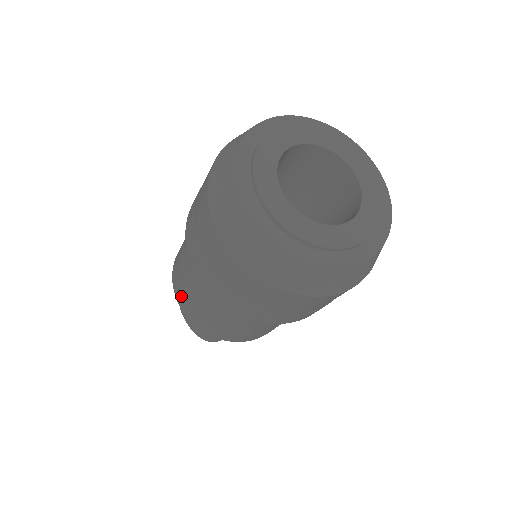
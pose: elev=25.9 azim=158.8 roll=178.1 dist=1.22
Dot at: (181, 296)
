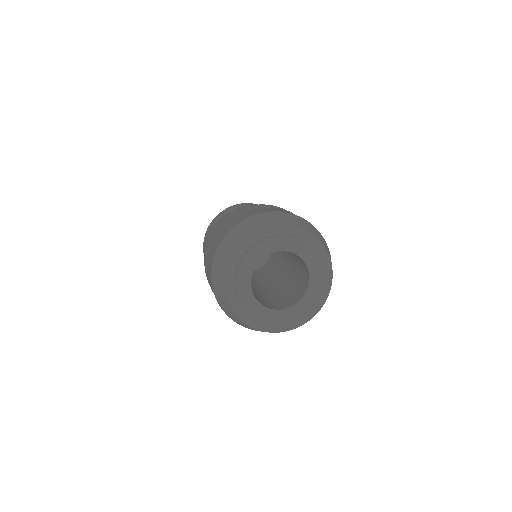
Dot at: occluded
